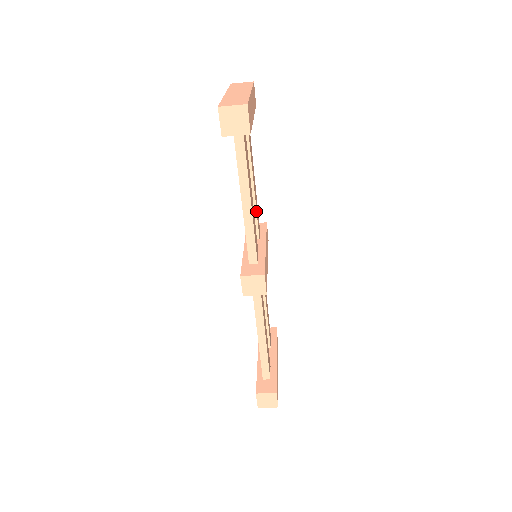
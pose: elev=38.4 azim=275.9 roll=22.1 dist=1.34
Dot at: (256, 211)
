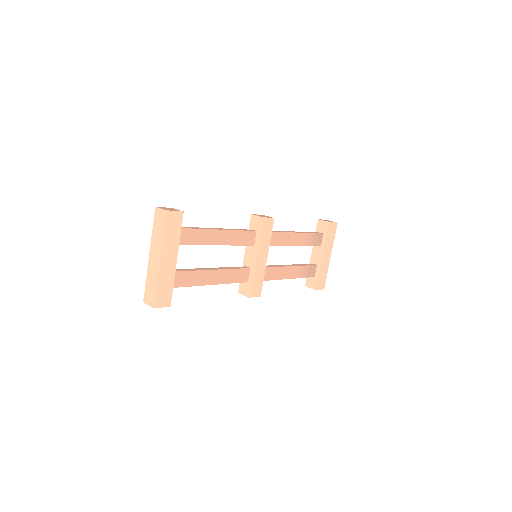
Dot at: (236, 245)
